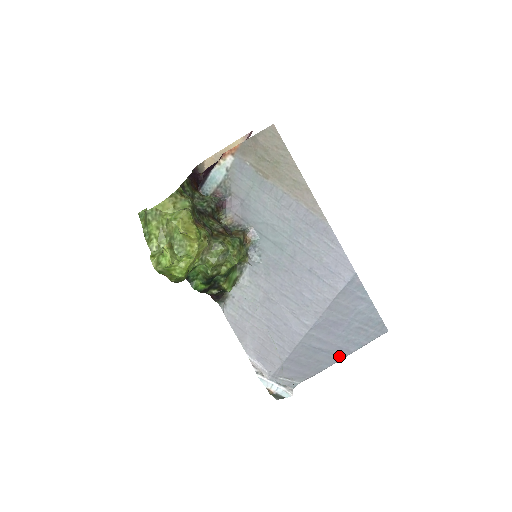
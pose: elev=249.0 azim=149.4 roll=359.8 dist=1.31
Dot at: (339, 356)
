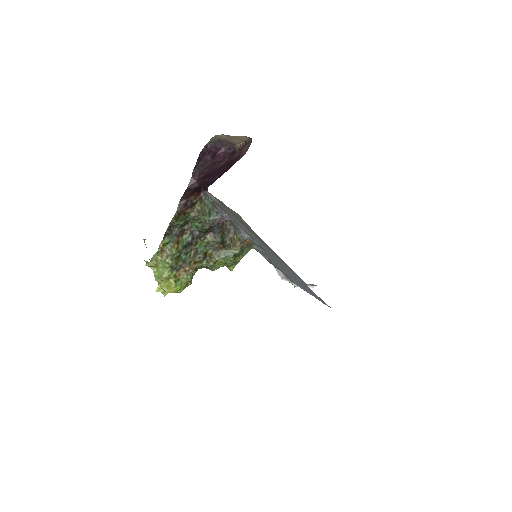
Dot at: occluded
